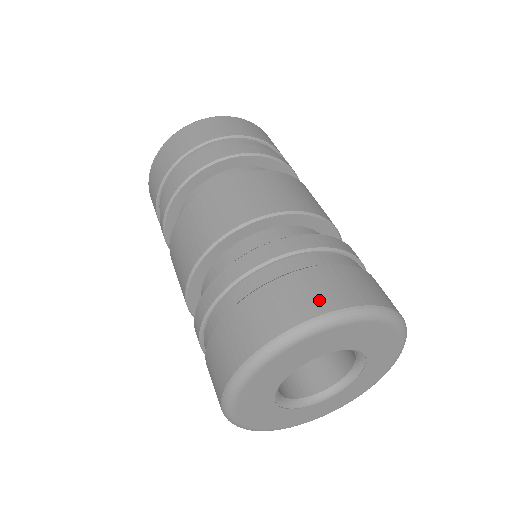
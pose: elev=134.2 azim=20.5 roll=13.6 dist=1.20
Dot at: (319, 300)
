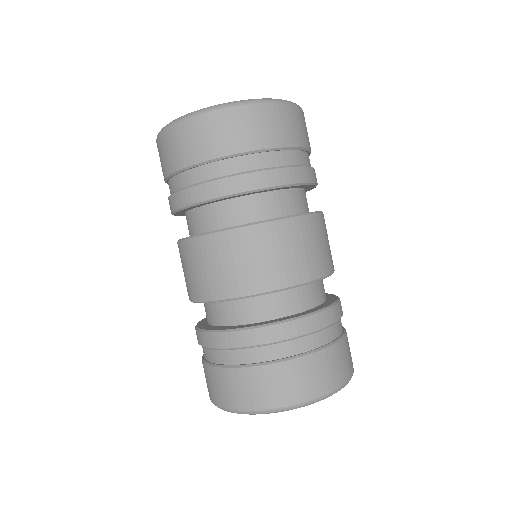
Dot at: (297, 392)
